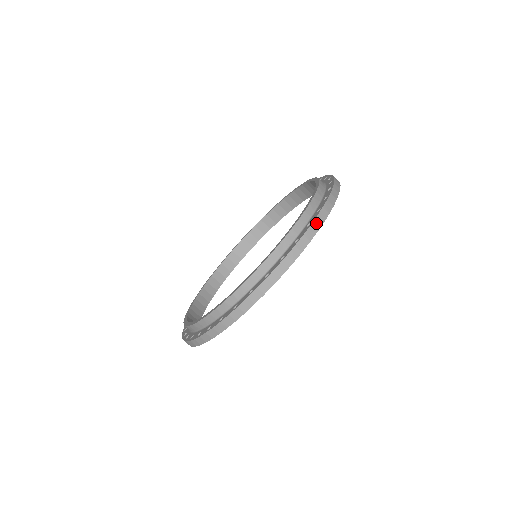
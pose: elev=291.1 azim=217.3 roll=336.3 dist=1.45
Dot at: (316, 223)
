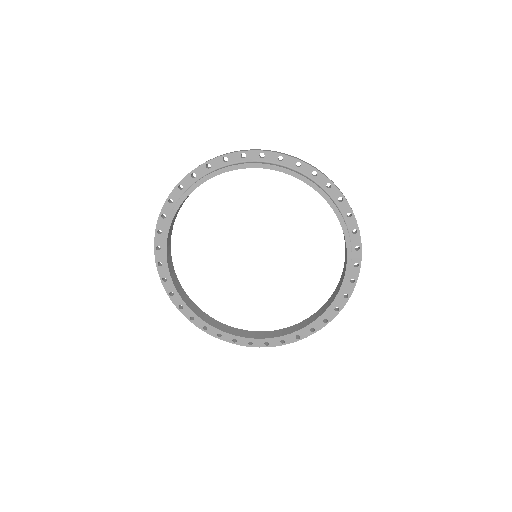
Dot at: (302, 338)
